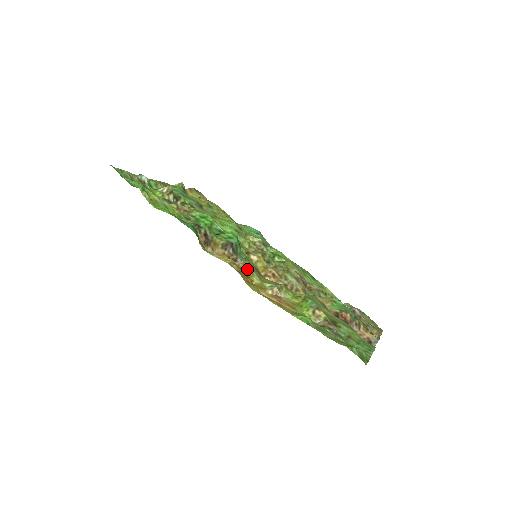
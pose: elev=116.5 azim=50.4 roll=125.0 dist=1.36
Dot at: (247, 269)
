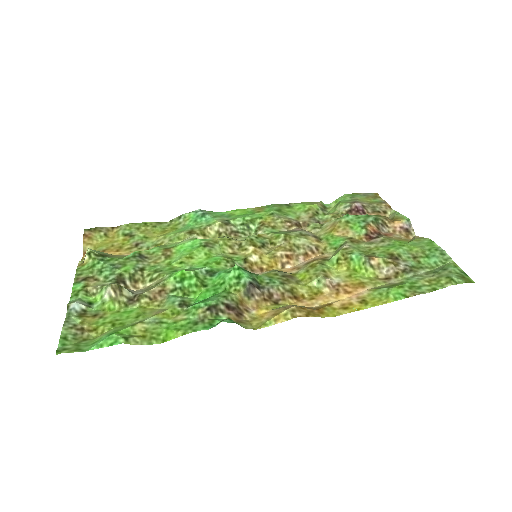
Dot at: (287, 290)
